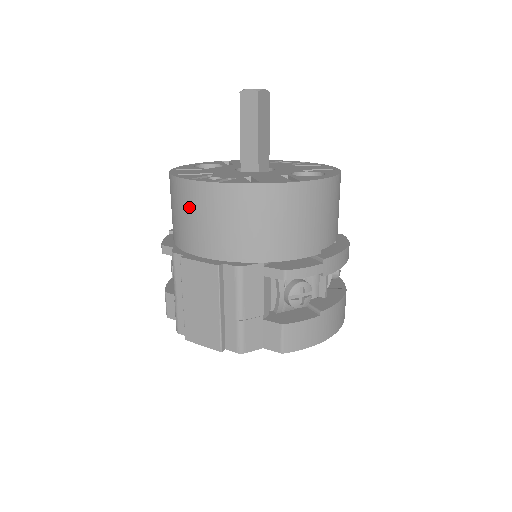
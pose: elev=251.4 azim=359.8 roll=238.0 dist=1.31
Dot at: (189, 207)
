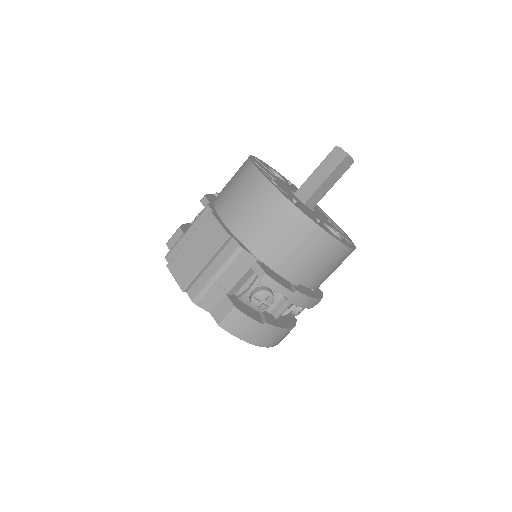
Dot at: (243, 186)
